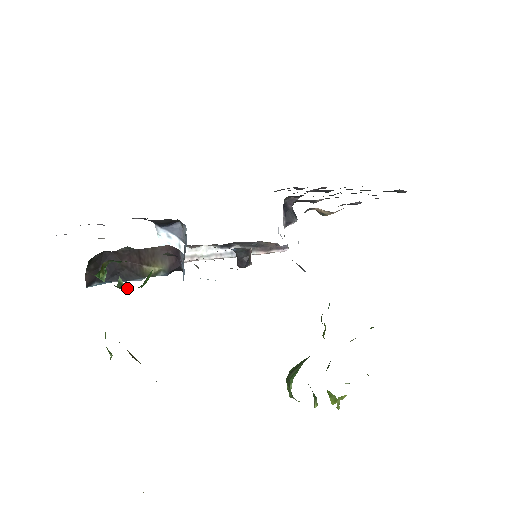
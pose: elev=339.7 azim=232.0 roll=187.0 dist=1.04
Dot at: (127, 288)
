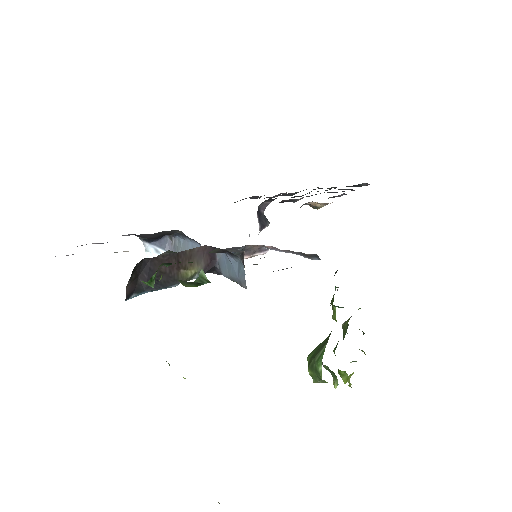
Dot at: (207, 281)
